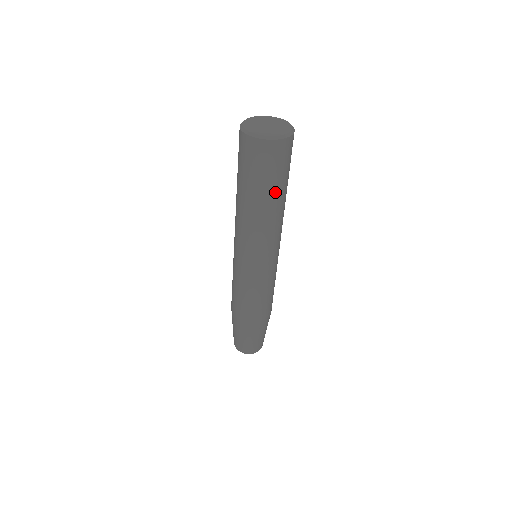
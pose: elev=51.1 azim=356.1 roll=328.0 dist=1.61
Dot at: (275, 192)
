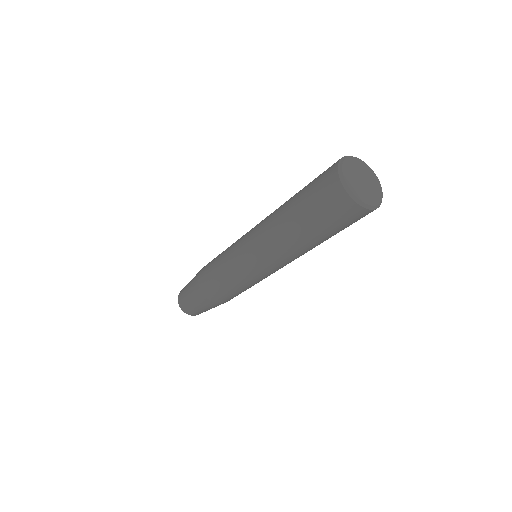
Dot at: occluded
